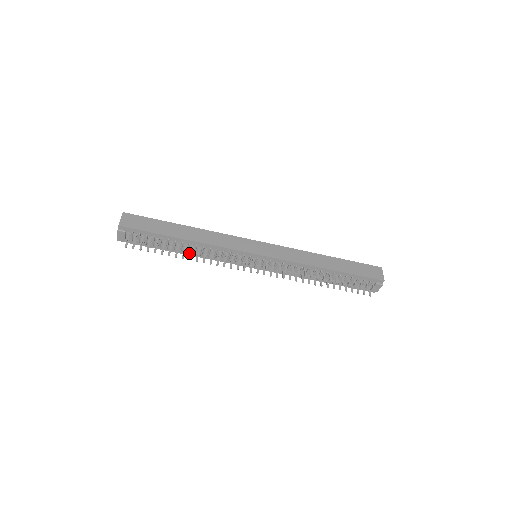
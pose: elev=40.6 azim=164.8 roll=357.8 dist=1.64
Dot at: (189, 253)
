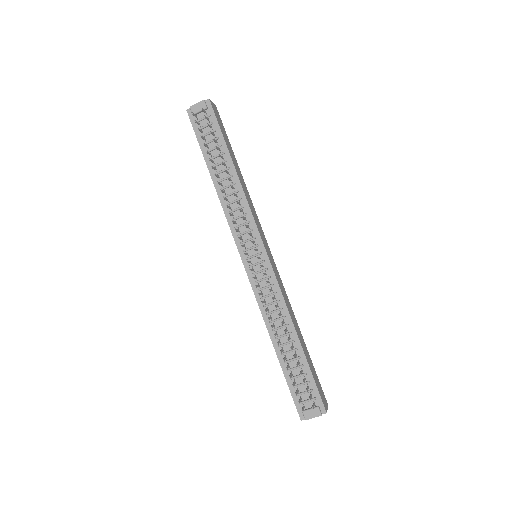
Dot at: (218, 184)
